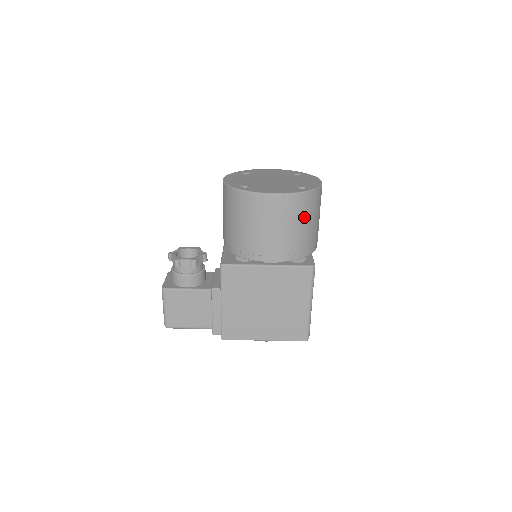
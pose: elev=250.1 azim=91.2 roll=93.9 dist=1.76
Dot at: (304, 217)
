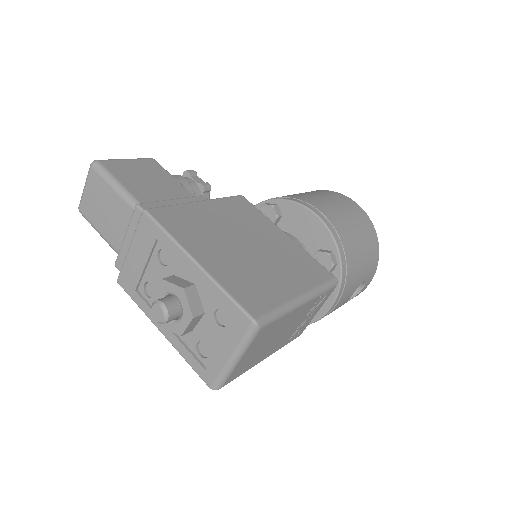
Dot at: (364, 239)
